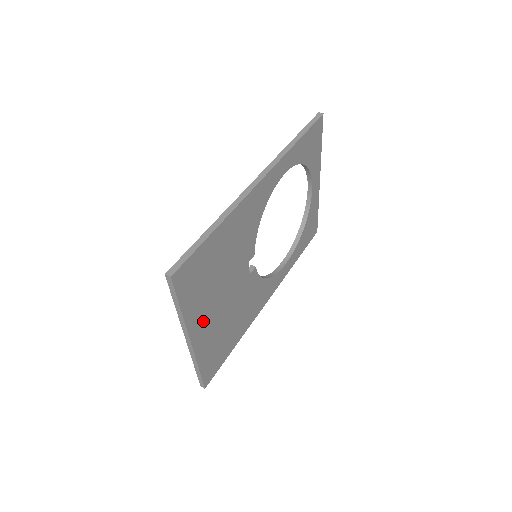
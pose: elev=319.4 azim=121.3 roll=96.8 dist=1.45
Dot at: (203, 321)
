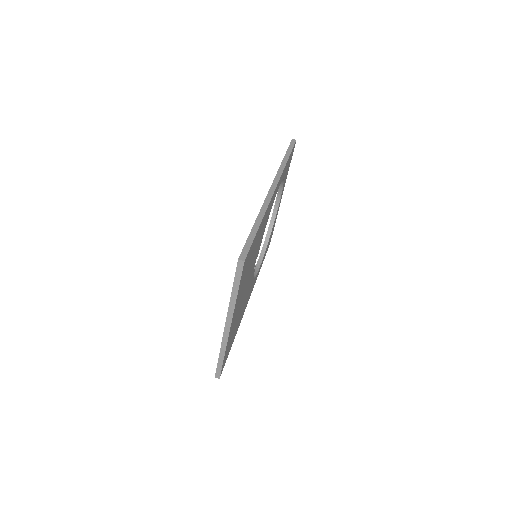
Dot at: (237, 309)
